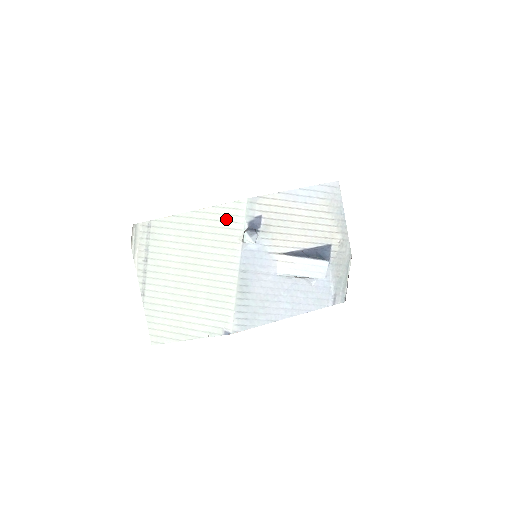
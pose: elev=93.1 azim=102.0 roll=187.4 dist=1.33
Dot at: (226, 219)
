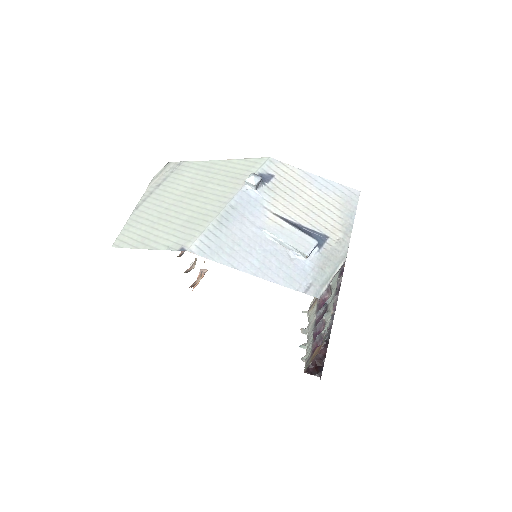
Dot at: (243, 168)
